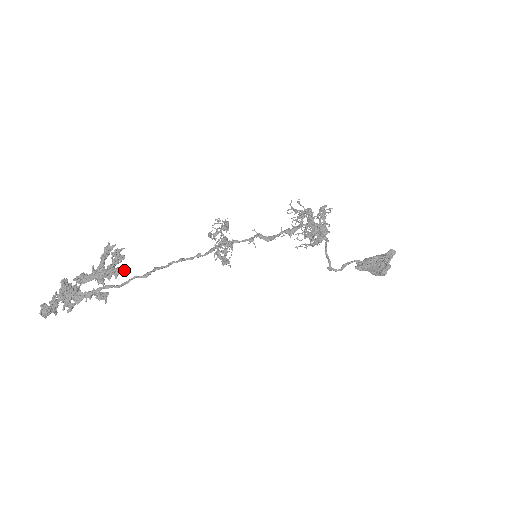
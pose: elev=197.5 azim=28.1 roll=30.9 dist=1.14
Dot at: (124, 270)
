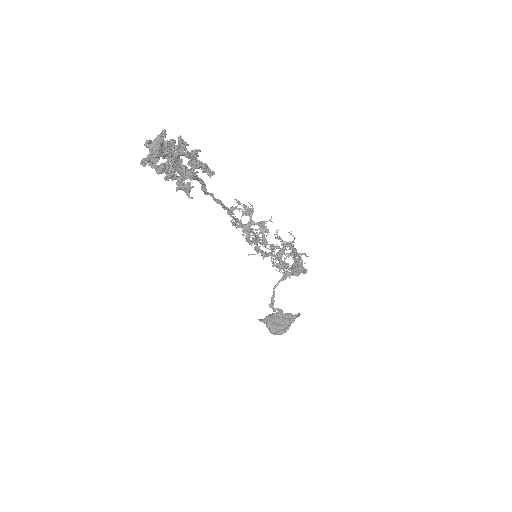
Dot at: occluded
